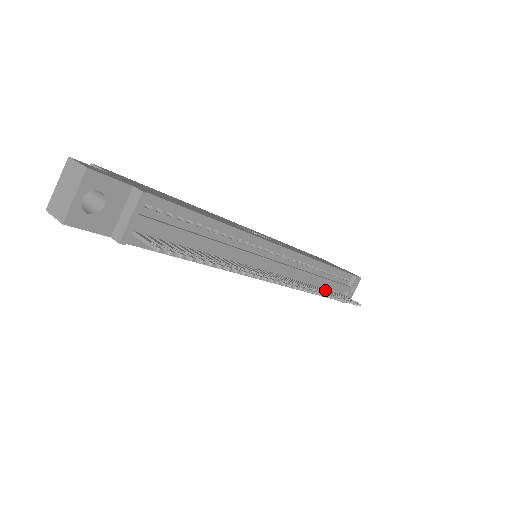
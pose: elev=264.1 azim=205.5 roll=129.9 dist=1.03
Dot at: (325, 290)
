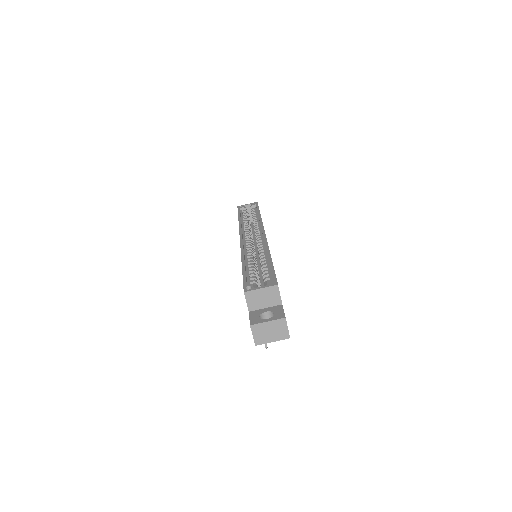
Dot at: occluded
